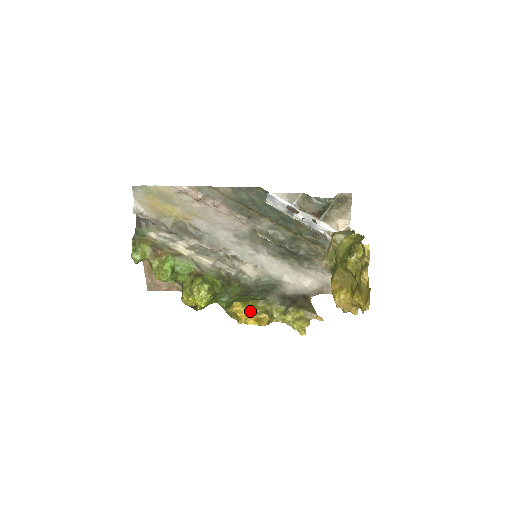
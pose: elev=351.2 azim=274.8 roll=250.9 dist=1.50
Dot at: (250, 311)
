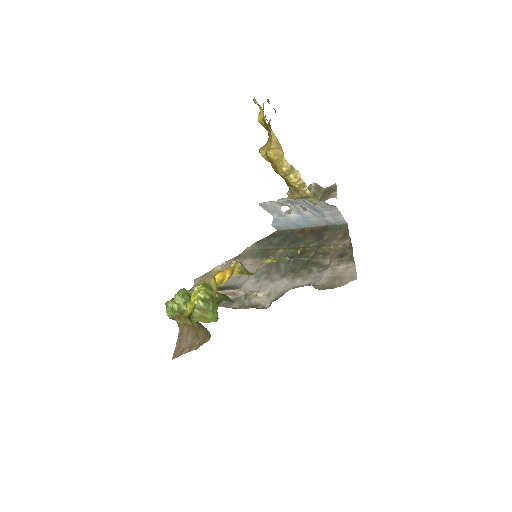
Dot at: occluded
